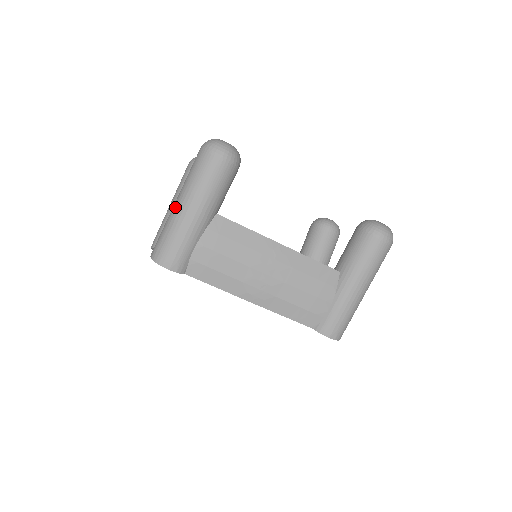
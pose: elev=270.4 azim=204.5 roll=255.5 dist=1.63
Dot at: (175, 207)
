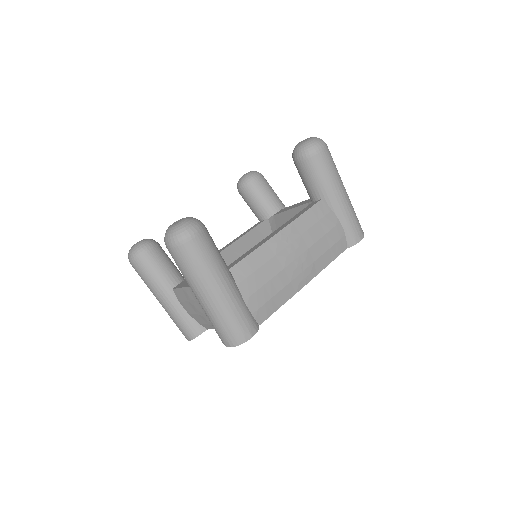
Dot at: (205, 302)
